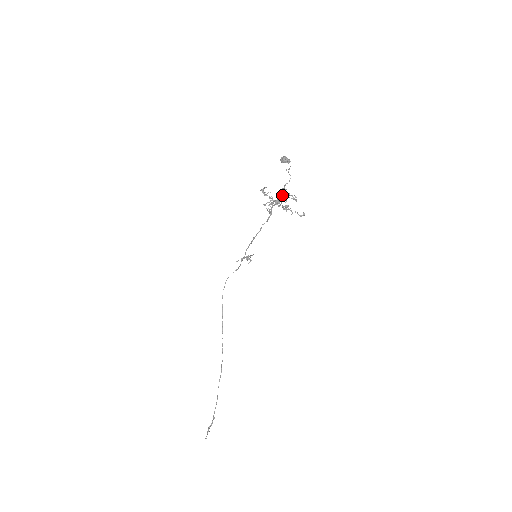
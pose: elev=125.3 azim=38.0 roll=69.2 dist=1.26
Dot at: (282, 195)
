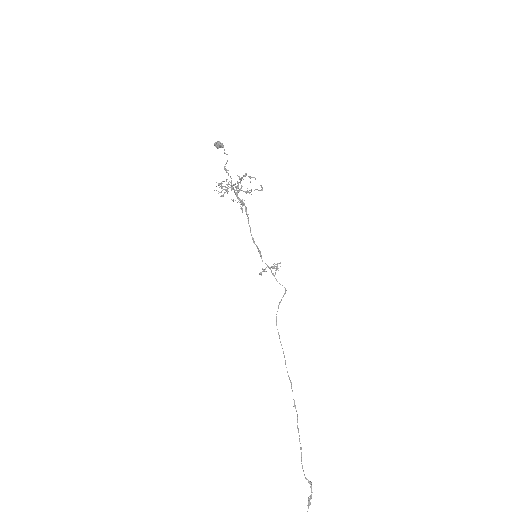
Dot at: occluded
